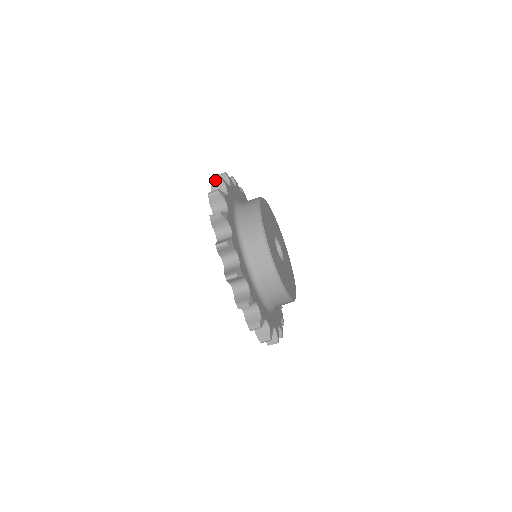
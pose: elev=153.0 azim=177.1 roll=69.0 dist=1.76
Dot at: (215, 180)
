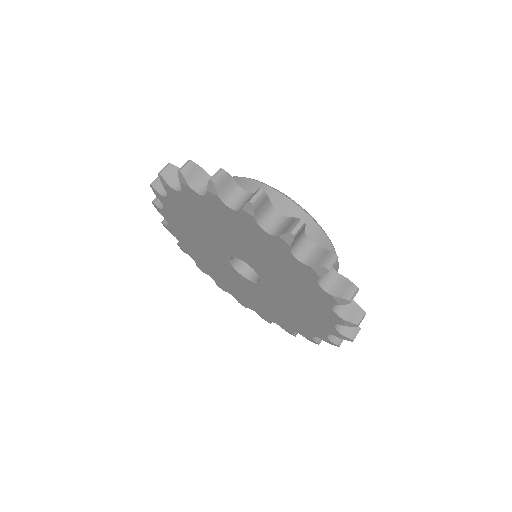
Dot at: (156, 181)
